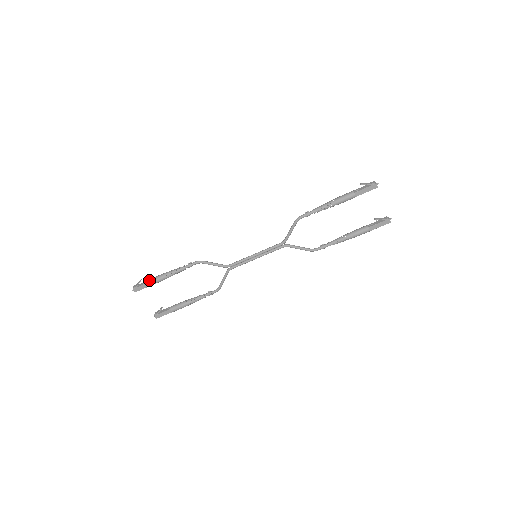
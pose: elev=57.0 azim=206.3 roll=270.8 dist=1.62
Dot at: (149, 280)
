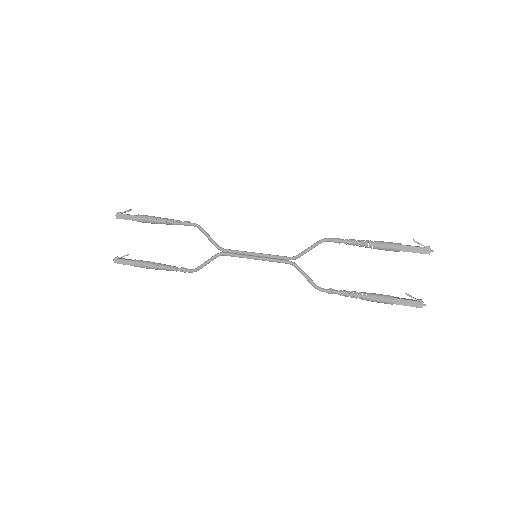
Dot at: (138, 214)
